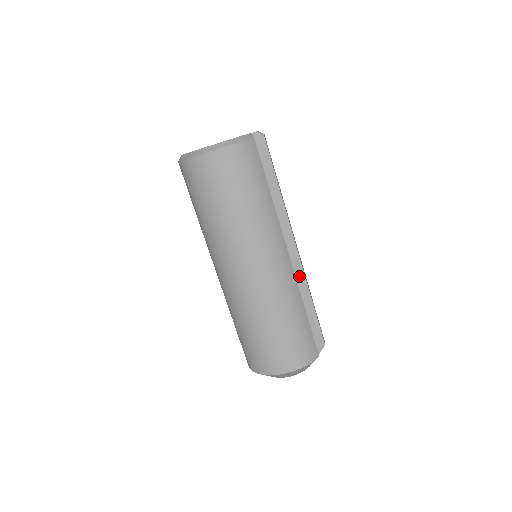
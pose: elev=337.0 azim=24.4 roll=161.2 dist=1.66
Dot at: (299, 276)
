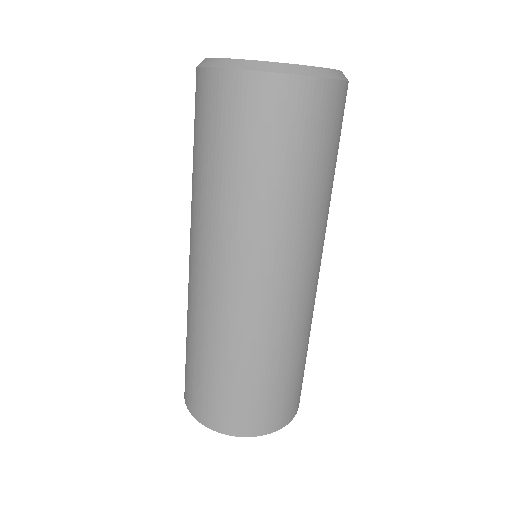
Dot at: occluded
